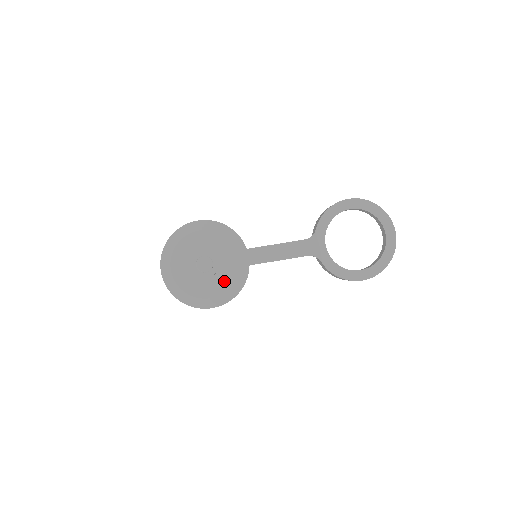
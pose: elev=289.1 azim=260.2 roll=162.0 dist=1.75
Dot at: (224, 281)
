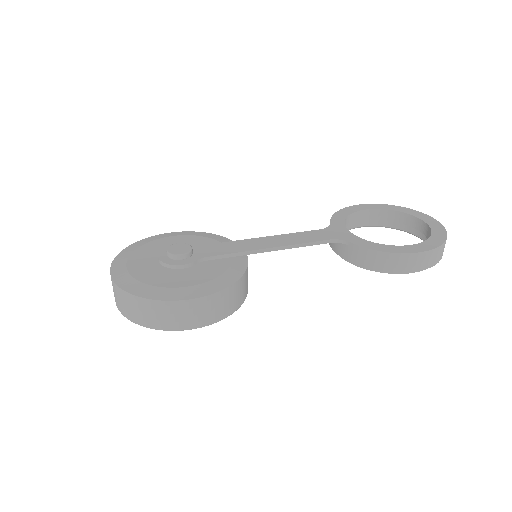
Dot at: (210, 270)
